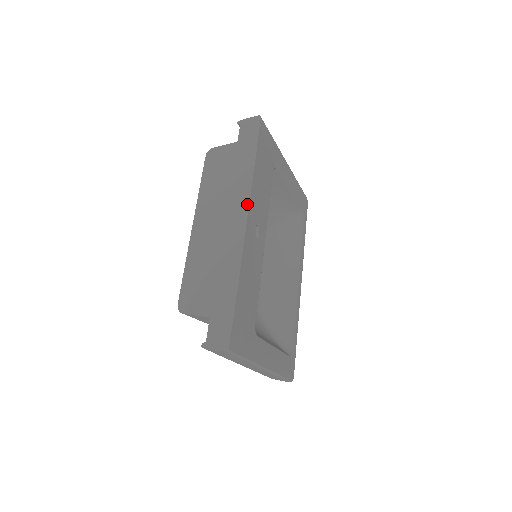
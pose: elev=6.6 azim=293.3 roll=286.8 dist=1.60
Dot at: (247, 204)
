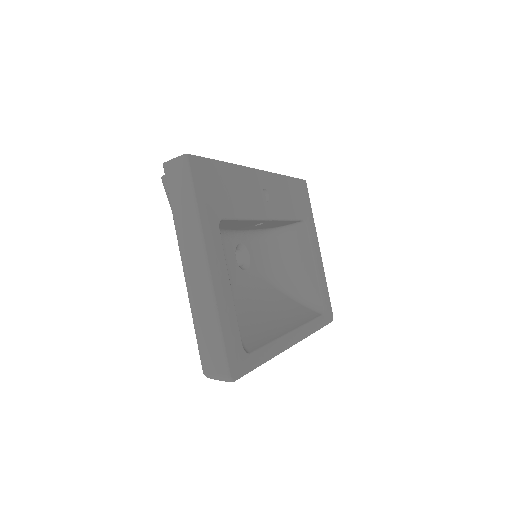
Dot at: (267, 172)
